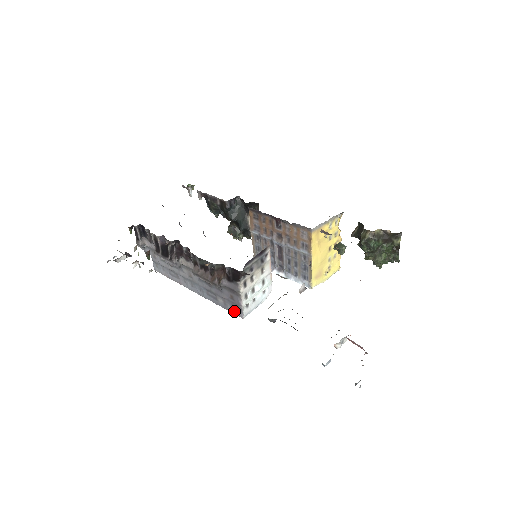
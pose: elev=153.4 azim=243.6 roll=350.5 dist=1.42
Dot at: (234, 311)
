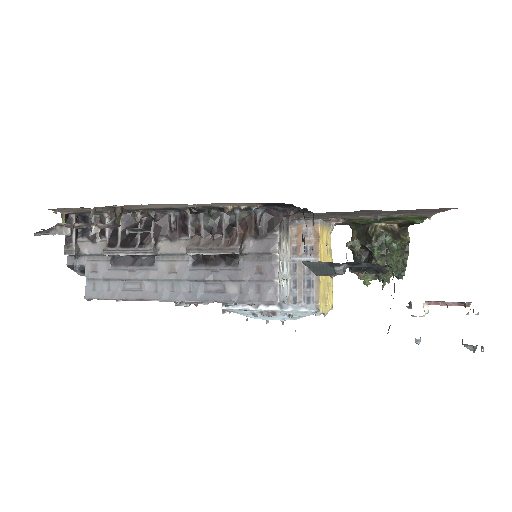
Dot at: (260, 297)
